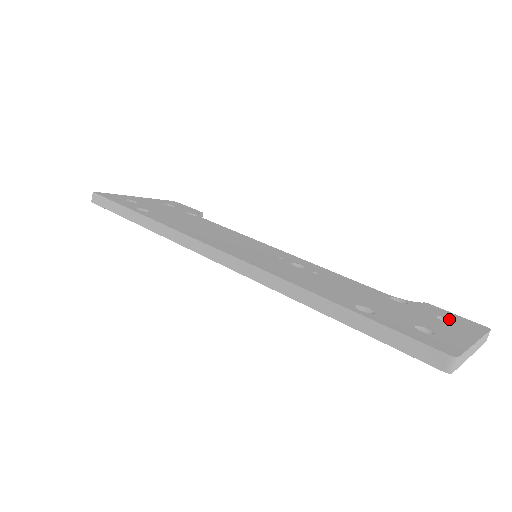
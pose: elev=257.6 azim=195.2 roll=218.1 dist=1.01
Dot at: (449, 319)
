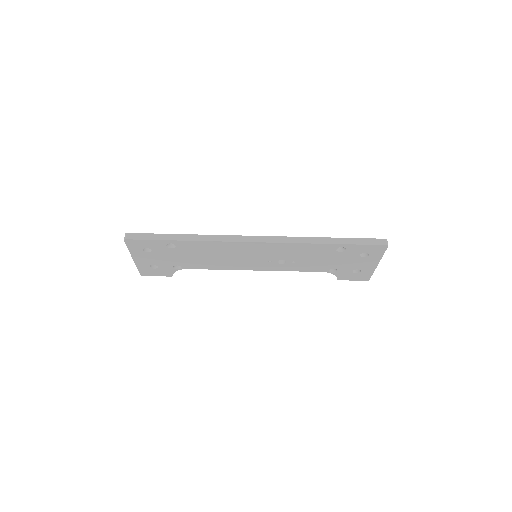
Dot at: occluded
